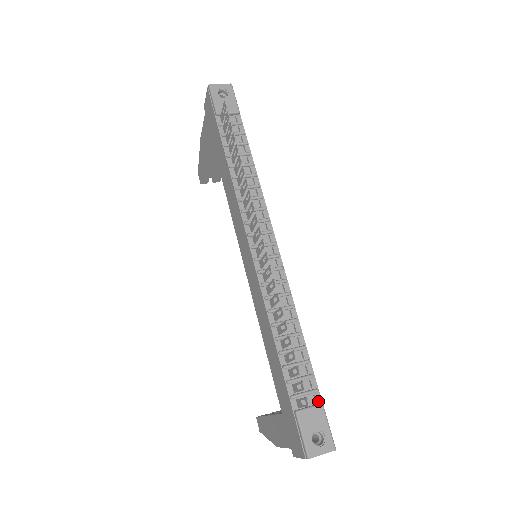
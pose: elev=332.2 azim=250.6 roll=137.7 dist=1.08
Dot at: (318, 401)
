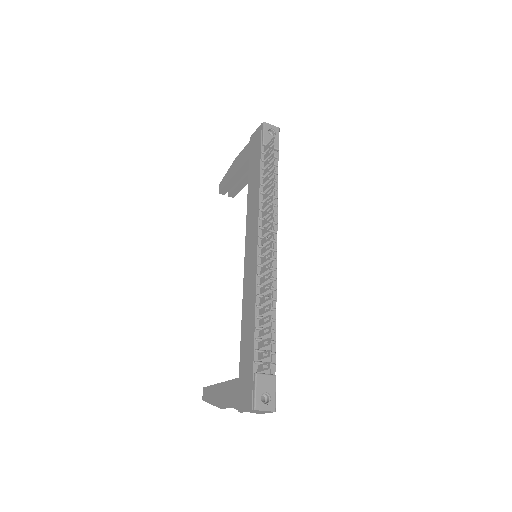
Dot at: (273, 373)
